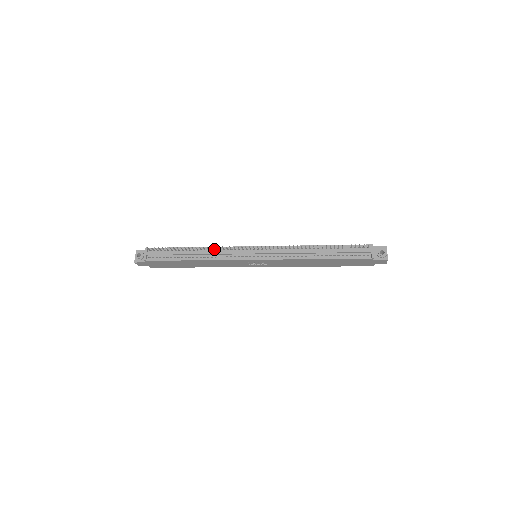
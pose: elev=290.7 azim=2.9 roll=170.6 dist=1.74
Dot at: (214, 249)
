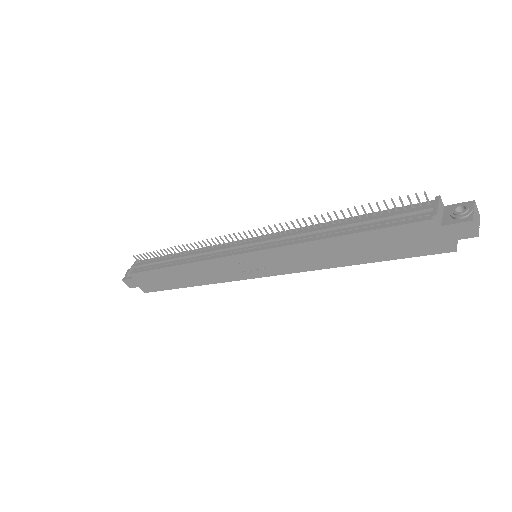
Dot at: (203, 249)
